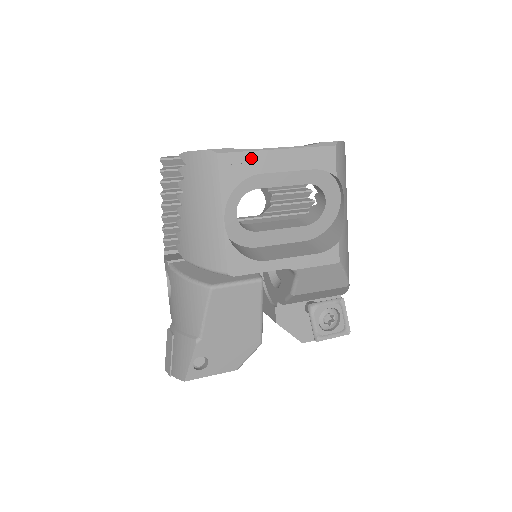
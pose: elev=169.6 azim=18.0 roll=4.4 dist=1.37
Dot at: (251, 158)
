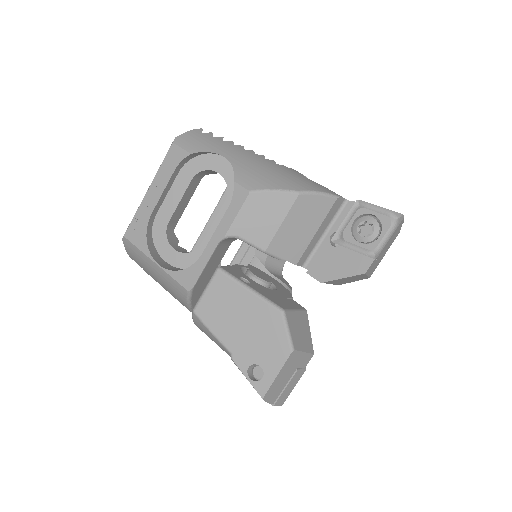
Dot at: (140, 215)
